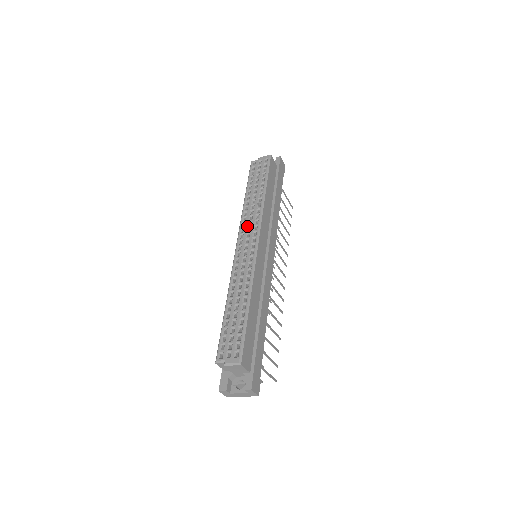
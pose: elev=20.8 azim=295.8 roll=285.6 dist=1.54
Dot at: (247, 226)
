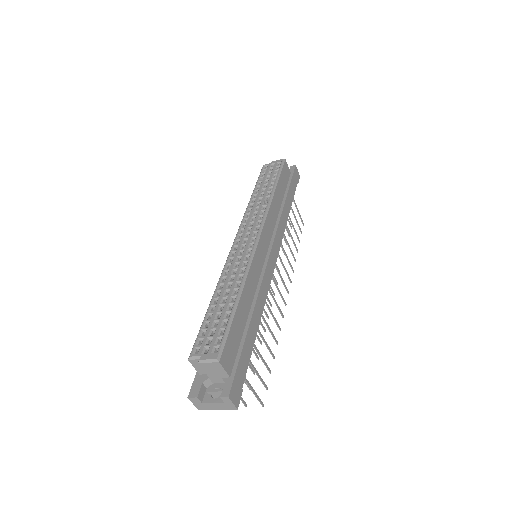
Dot at: (249, 221)
